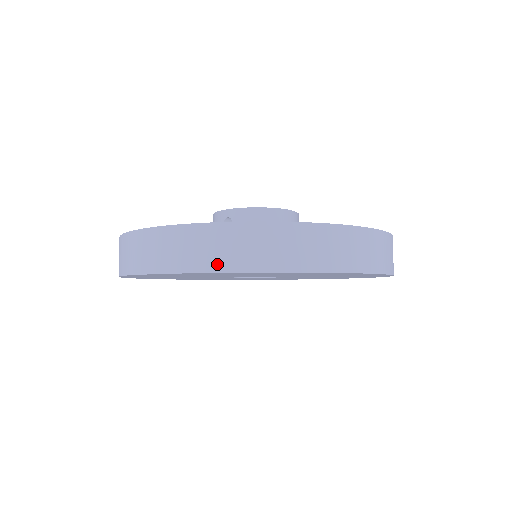
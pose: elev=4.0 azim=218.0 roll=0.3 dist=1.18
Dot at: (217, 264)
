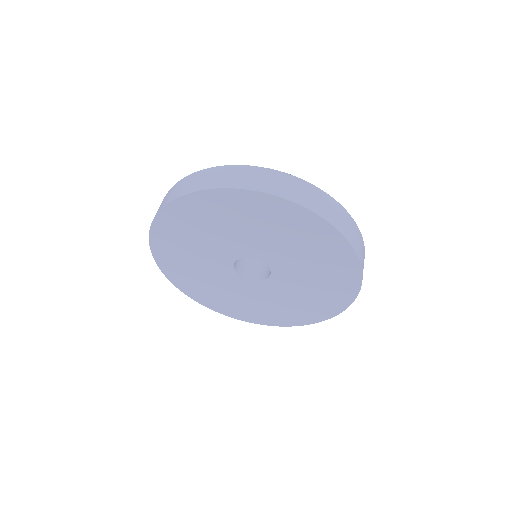
Dot at: (336, 223)
